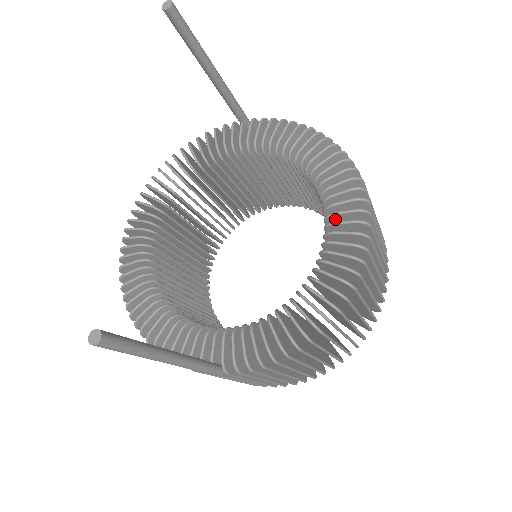
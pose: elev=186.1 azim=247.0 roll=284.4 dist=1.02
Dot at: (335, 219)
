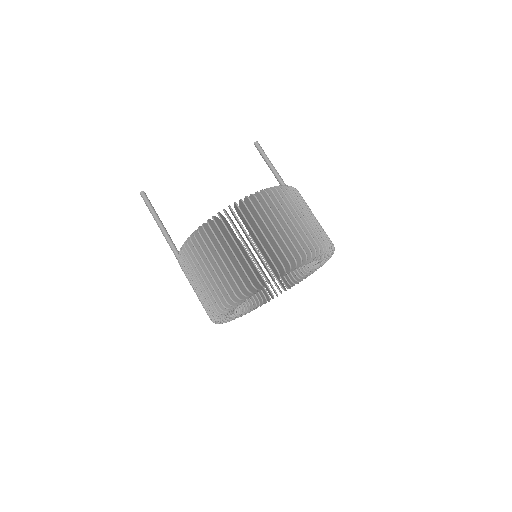
Dot at: occluded
